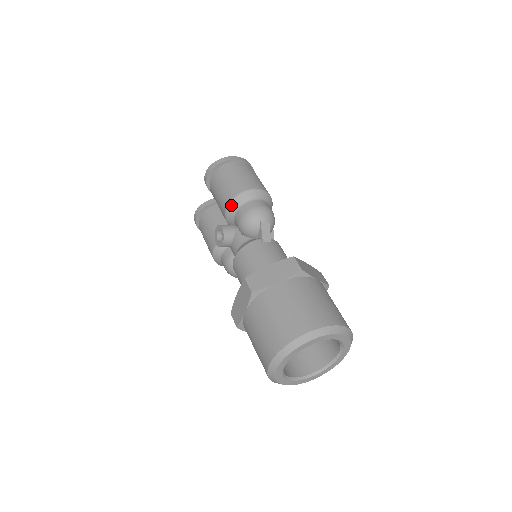
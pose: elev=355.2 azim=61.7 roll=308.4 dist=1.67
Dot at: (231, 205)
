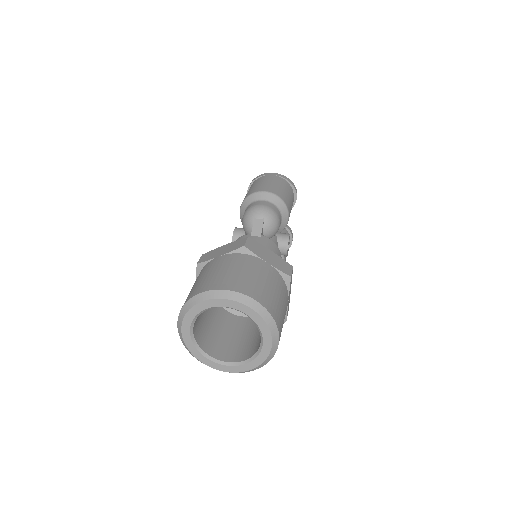
Dot at: (242, 206)
